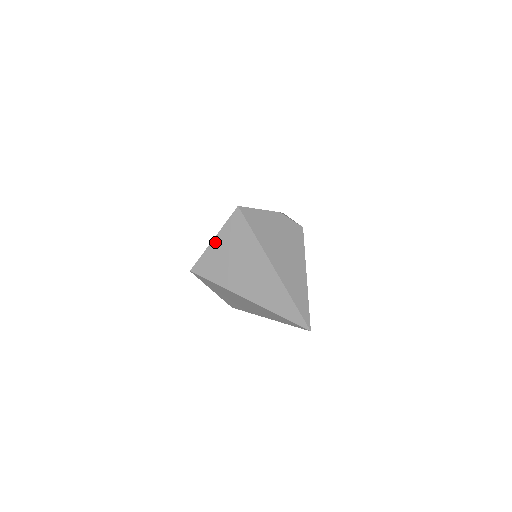
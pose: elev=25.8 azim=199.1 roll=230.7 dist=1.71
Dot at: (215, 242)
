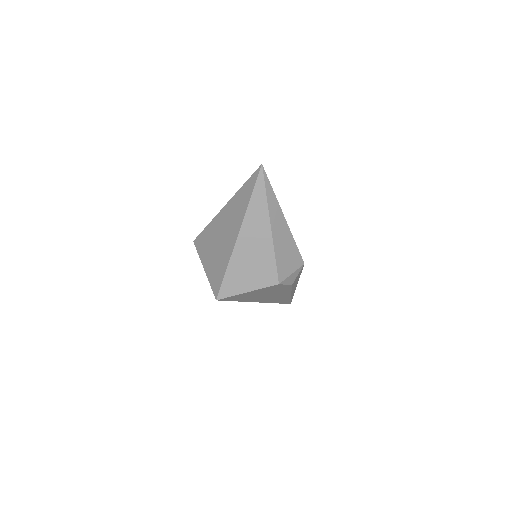
Dot at: (205, 267)
